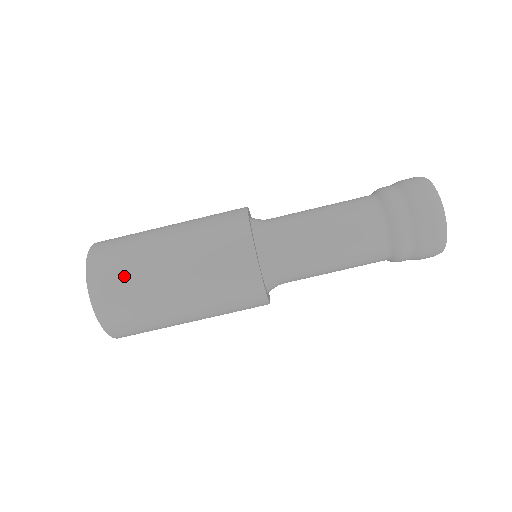
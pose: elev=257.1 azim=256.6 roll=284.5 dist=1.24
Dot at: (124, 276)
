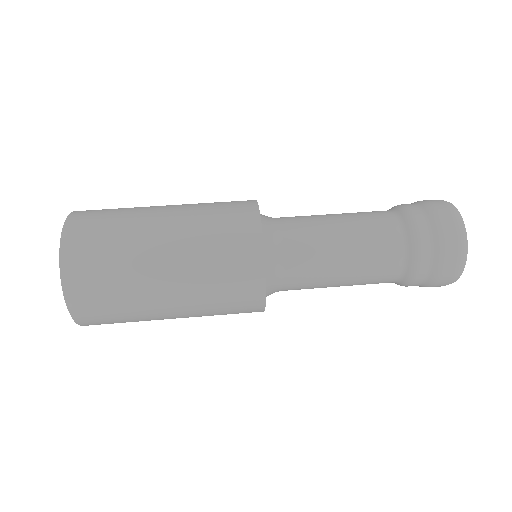
Dot at: (111, 214)
